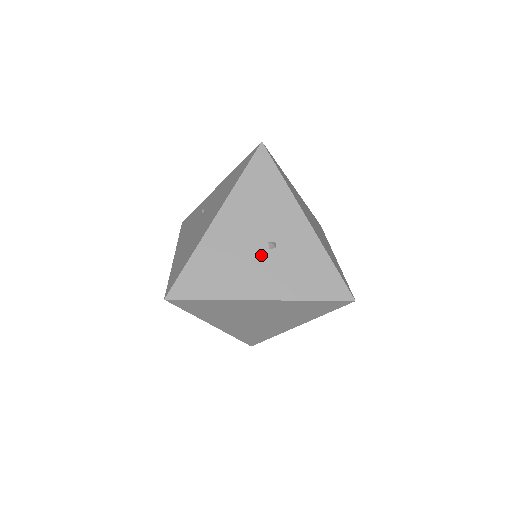
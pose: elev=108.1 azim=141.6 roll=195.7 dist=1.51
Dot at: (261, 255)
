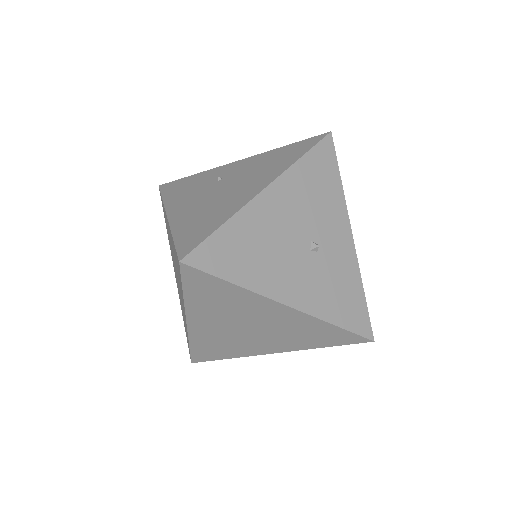
Dot at: (301, 253)
